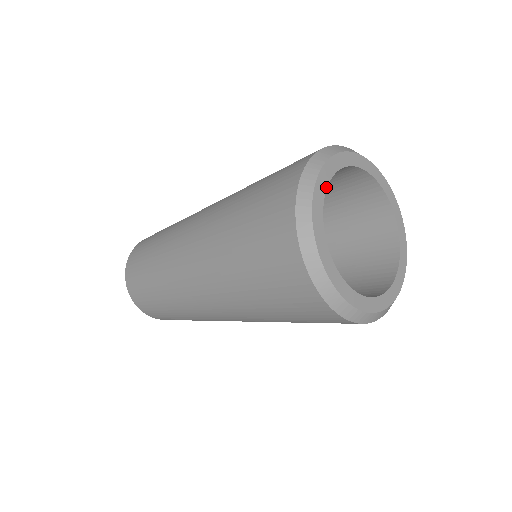
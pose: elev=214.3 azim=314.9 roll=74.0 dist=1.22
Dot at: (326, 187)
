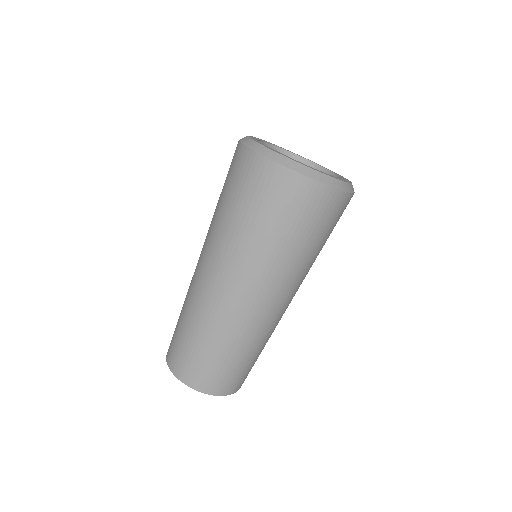
Dot at: occluded
